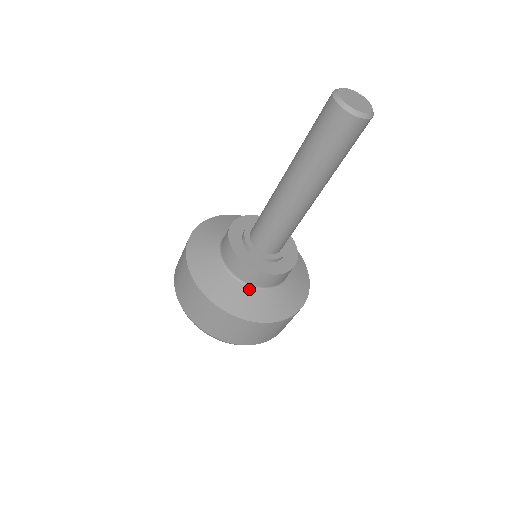
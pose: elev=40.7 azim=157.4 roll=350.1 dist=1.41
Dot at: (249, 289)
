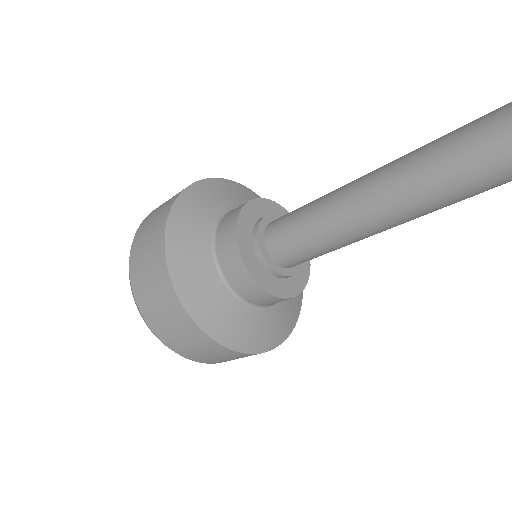
Dot at: (262, 312)
